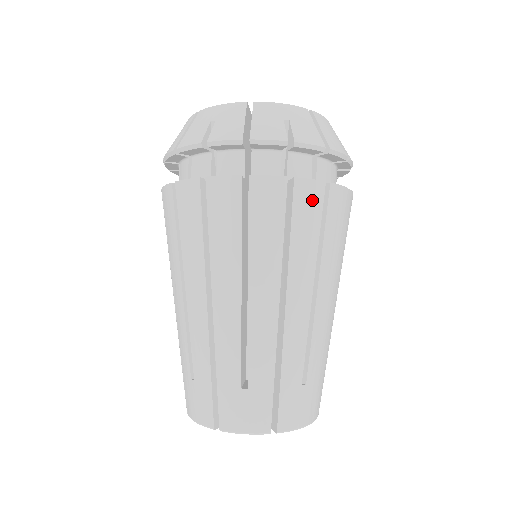
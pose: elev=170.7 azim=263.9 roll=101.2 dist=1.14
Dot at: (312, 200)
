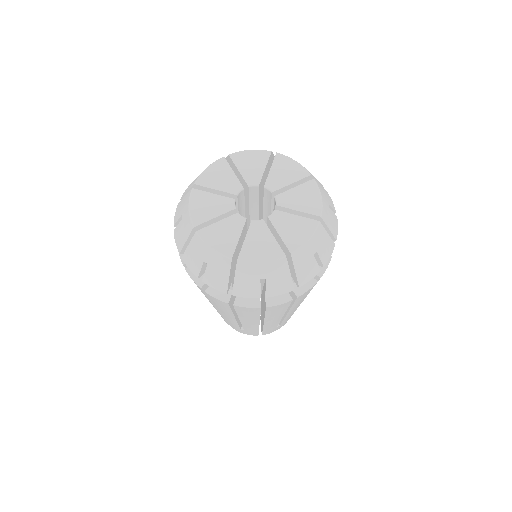
Dot at: (281, 307)
